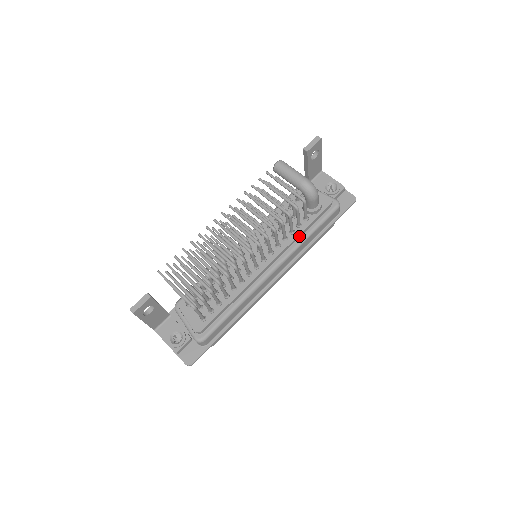
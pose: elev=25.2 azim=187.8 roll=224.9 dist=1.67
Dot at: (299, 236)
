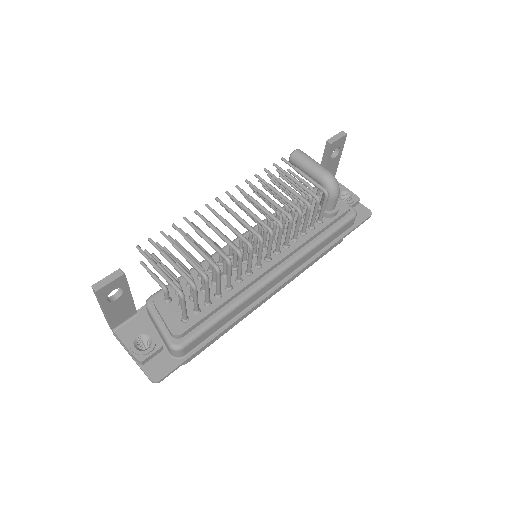
Dot at: (311, 239)
